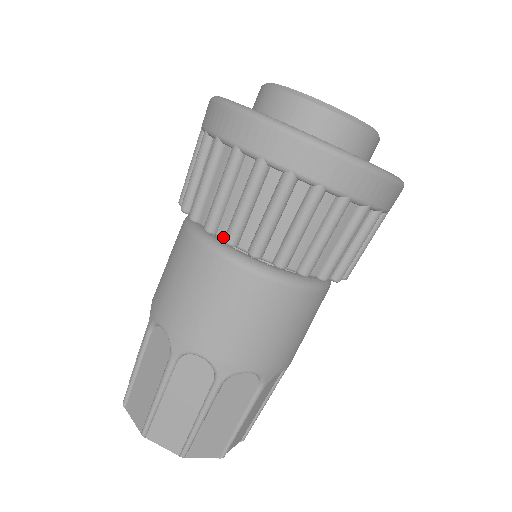
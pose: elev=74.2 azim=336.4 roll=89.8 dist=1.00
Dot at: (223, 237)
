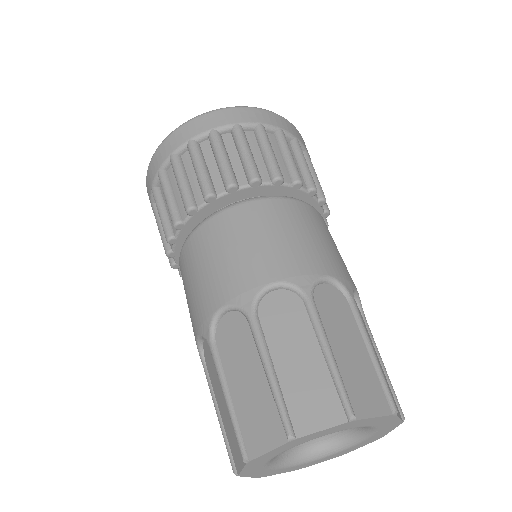
Dot at: (269, 181)
